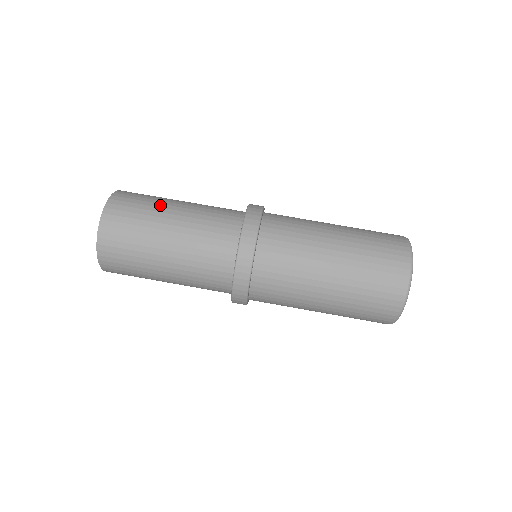
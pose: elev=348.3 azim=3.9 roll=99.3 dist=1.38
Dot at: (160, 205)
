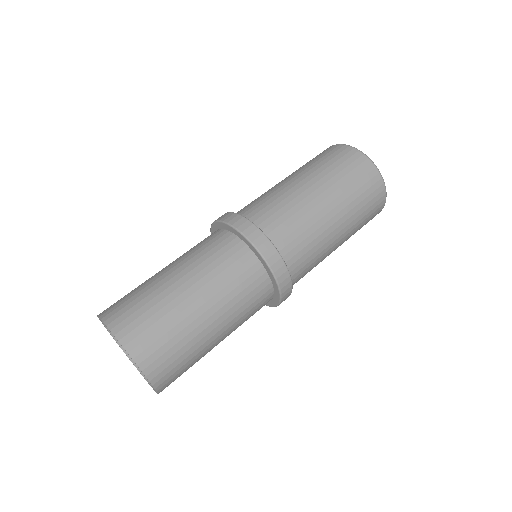
Dot at: (168, 299)
